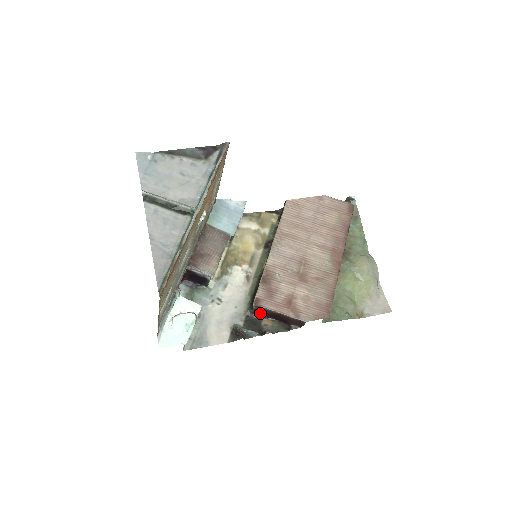
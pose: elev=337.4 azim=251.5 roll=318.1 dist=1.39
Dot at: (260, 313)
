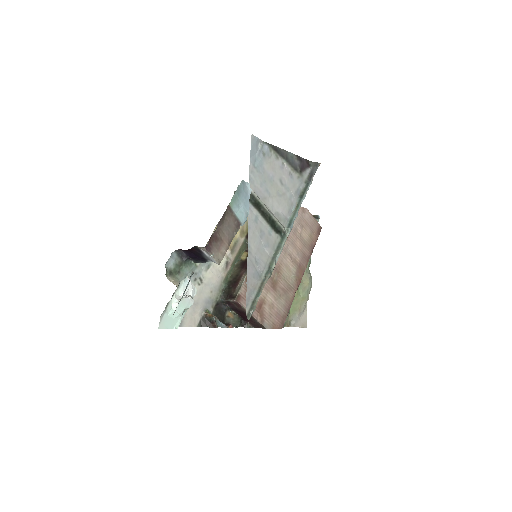
Dot at: (230, 305)
